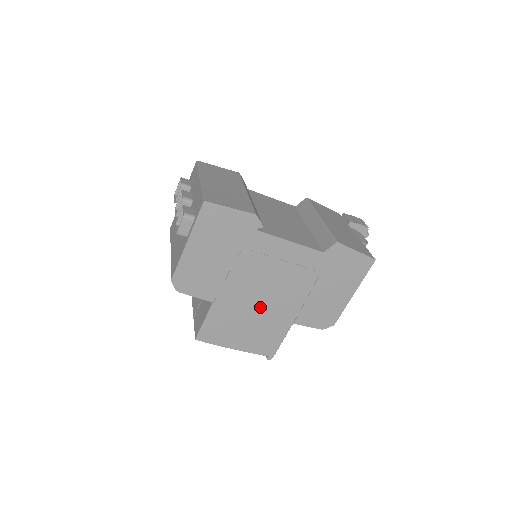
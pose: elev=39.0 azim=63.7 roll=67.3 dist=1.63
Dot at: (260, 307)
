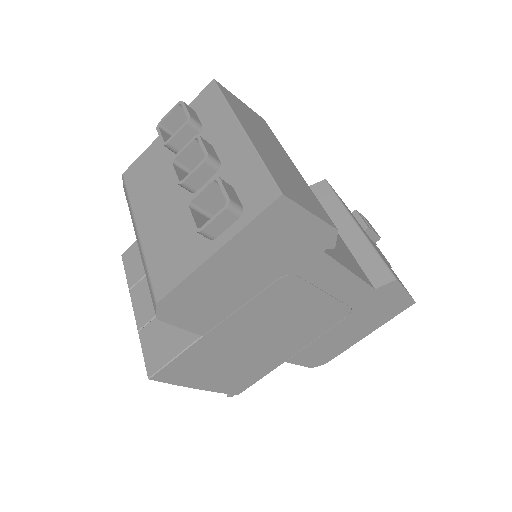
Dot at: (260, 343)
